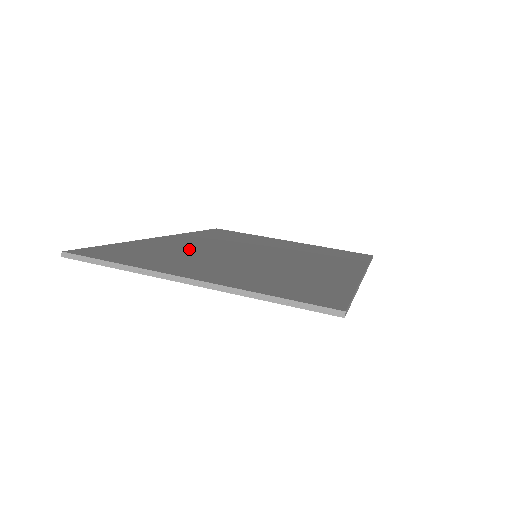
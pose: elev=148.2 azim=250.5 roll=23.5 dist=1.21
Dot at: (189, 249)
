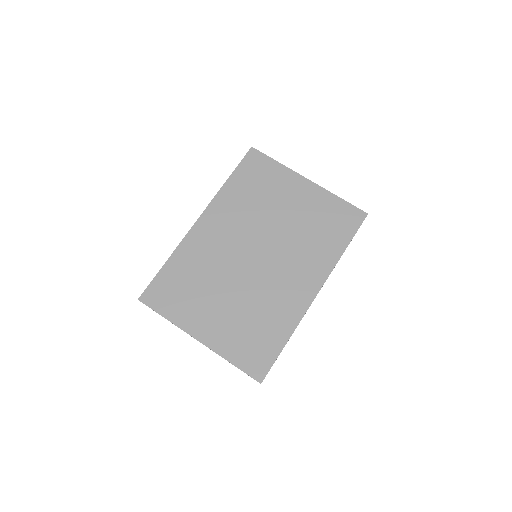
Dot at: (210, 261)
